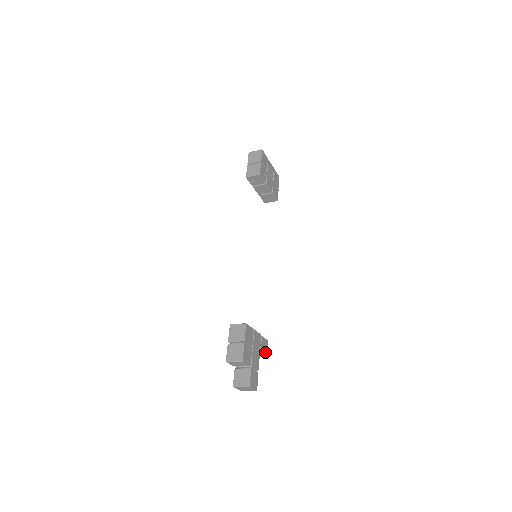
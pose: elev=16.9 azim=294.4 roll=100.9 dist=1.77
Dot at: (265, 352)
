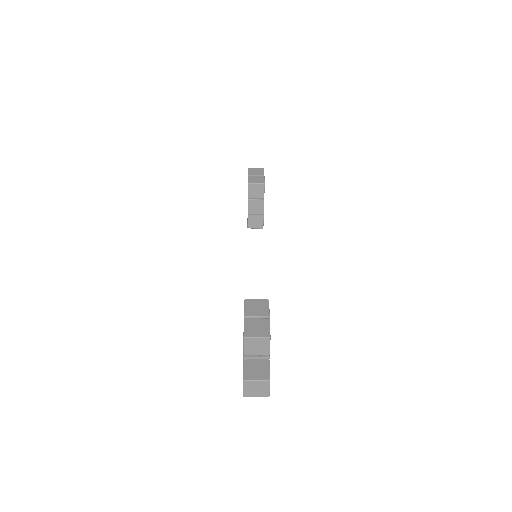
Dot at: occluded
